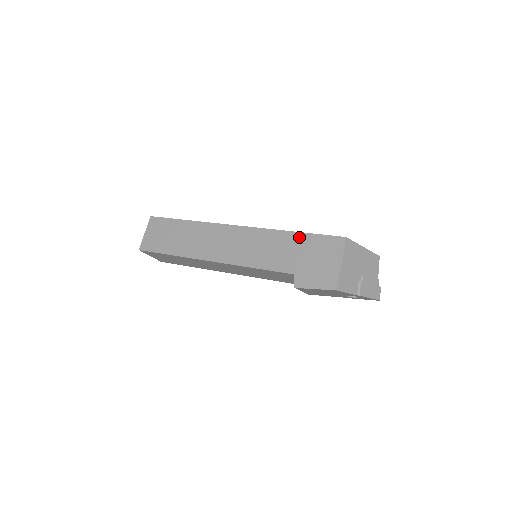
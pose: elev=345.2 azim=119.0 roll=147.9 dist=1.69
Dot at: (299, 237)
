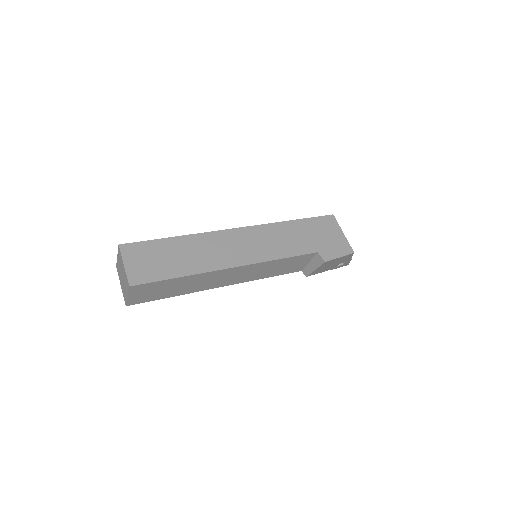
Dot at: (301, 223)
